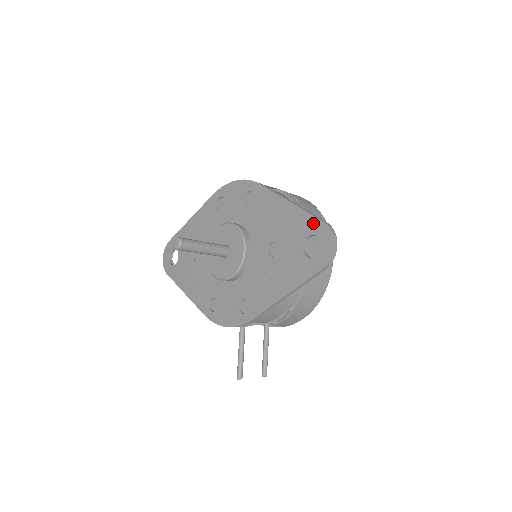
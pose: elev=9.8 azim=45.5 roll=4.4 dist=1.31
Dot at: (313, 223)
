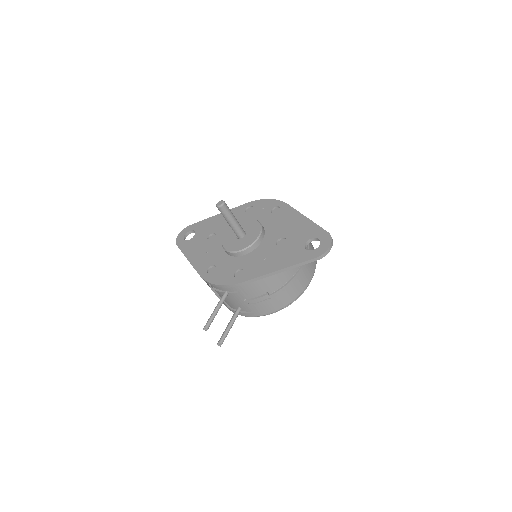
Dot at: (320, 231)
